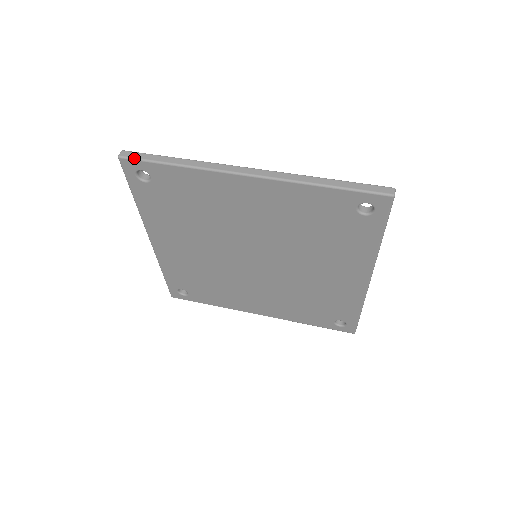
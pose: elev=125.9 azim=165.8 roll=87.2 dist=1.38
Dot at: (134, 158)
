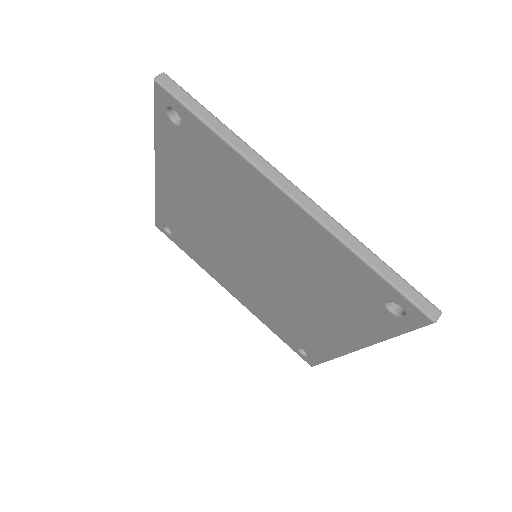
Dot at: (172, 92)
